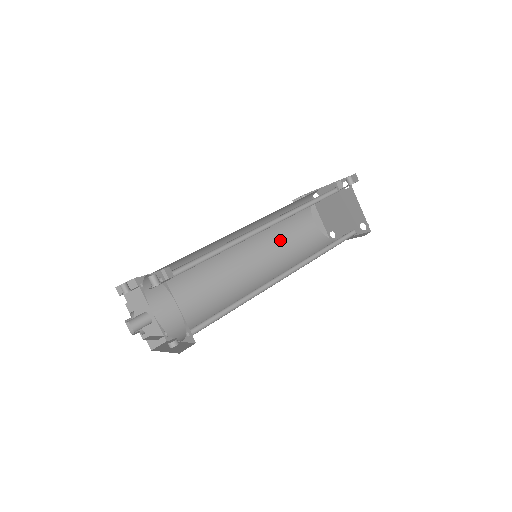
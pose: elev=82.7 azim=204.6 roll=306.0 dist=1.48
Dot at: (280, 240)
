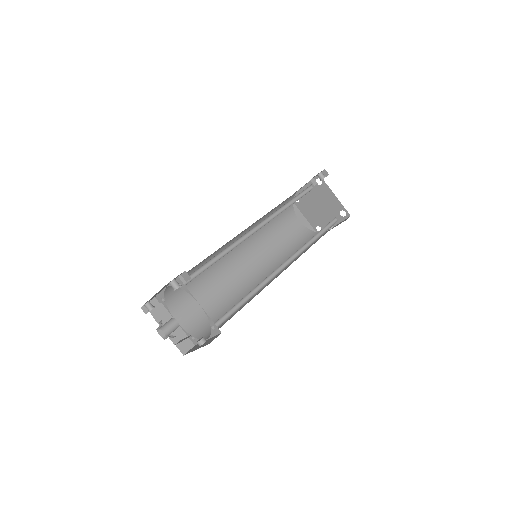
Dot at: (274, 242)
